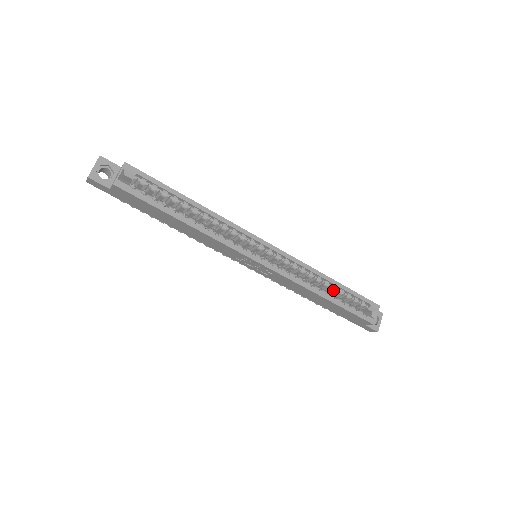
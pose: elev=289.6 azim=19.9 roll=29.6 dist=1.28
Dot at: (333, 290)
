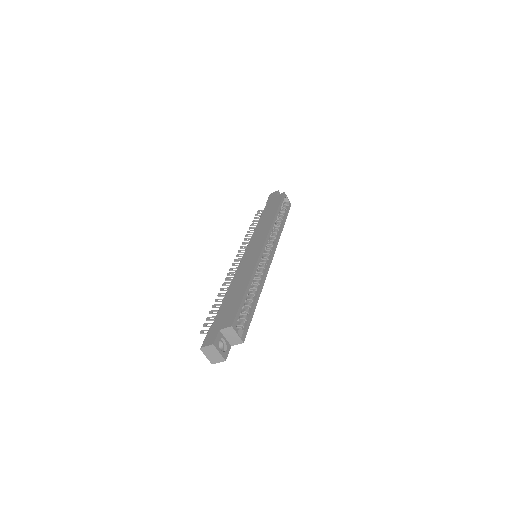
Dot at: occluded
